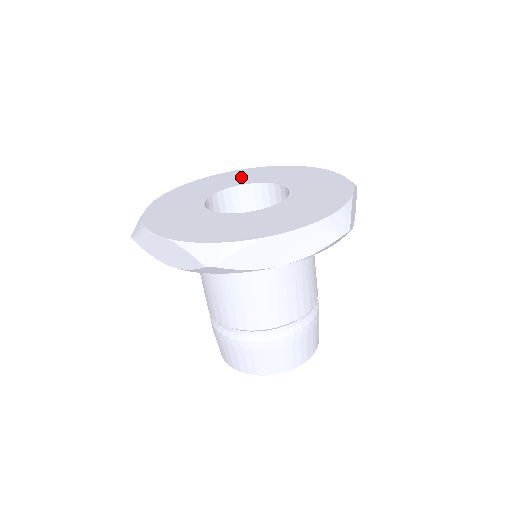
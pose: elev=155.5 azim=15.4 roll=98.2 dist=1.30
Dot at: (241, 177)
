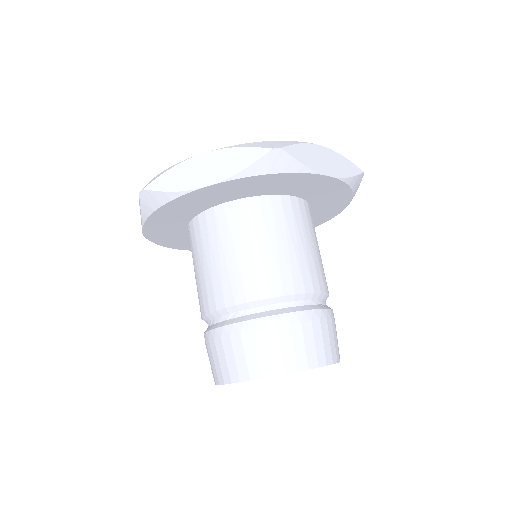
Dot at: occluded
